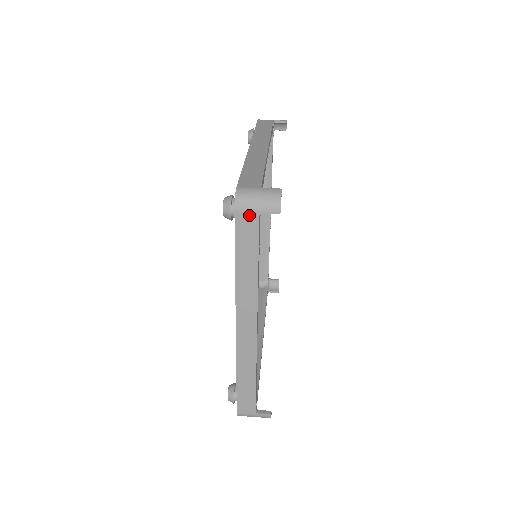
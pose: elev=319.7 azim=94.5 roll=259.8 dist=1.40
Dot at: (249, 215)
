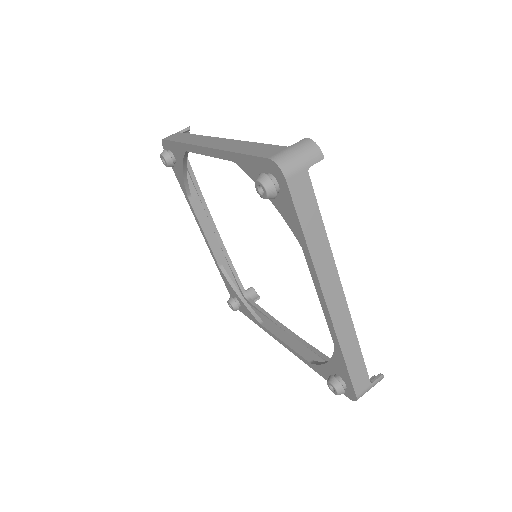
Dot at: (299, 176)
